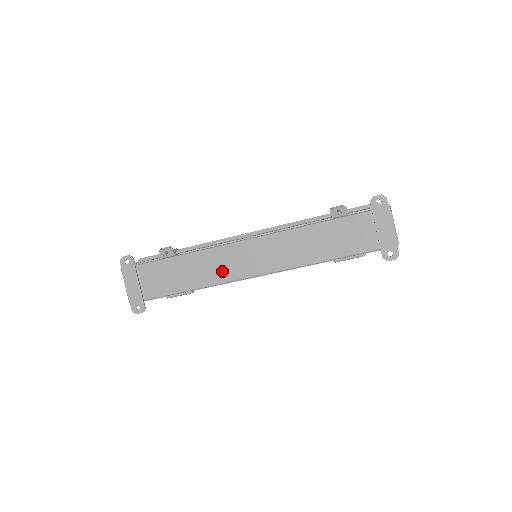
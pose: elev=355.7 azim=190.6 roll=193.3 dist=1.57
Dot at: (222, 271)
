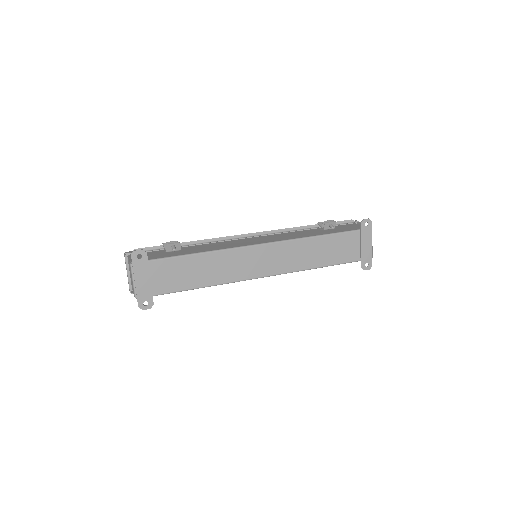
Dot at: (236, 271)
